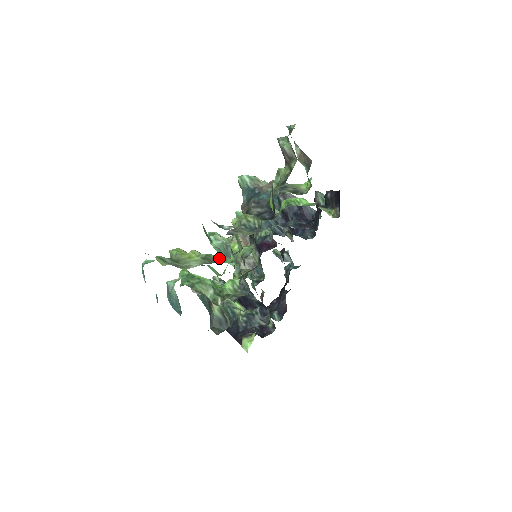
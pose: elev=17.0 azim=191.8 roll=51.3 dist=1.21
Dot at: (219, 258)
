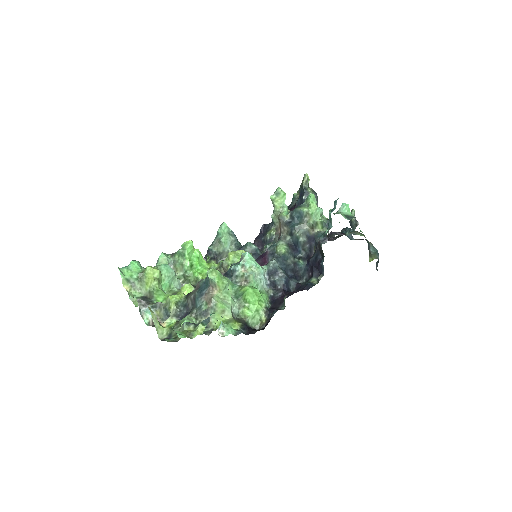
Dot at: (159, 296)
